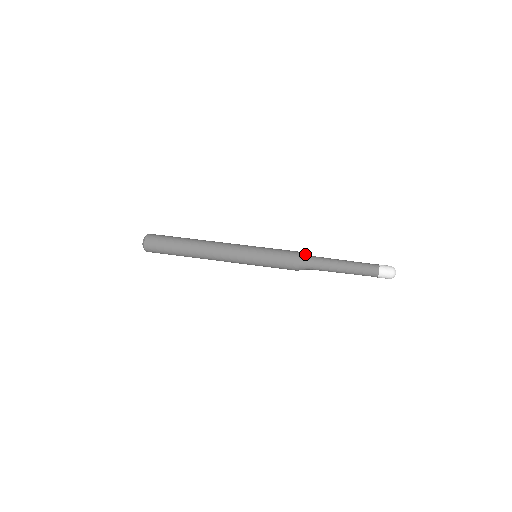
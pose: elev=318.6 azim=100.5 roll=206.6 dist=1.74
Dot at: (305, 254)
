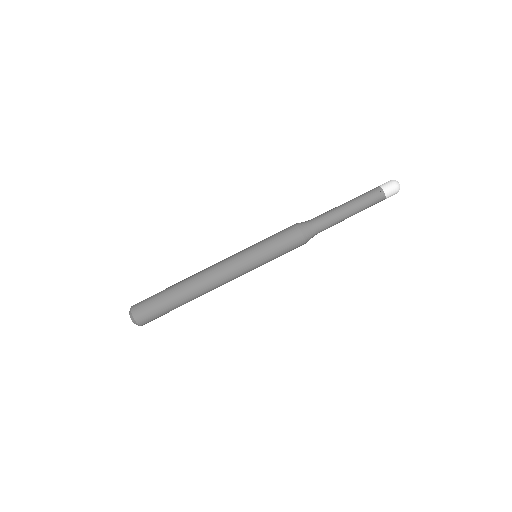
Dot at: (310, 235)
